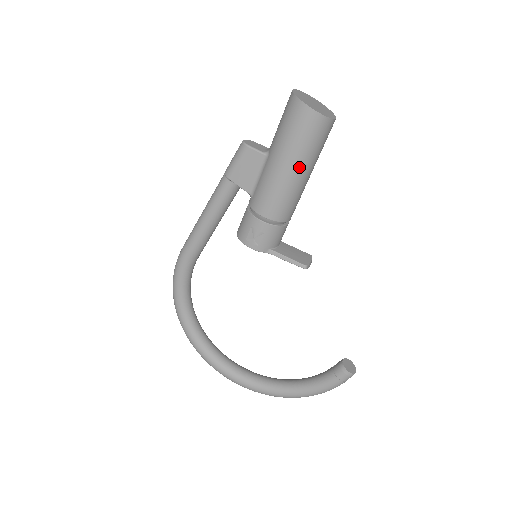
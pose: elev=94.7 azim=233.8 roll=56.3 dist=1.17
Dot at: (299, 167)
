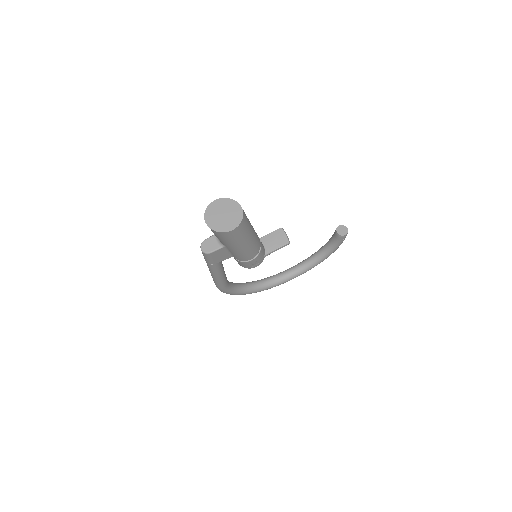
Dot at: (249, 239)
